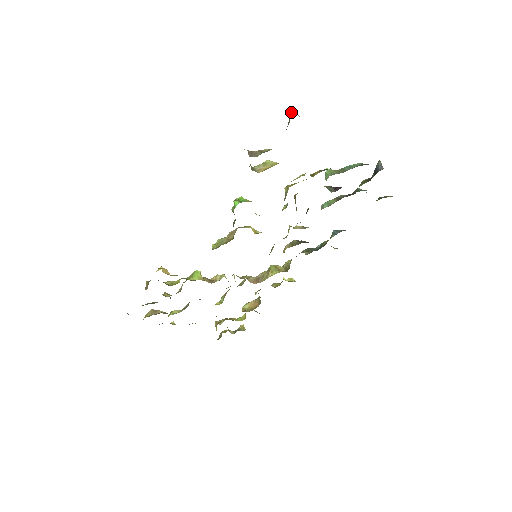
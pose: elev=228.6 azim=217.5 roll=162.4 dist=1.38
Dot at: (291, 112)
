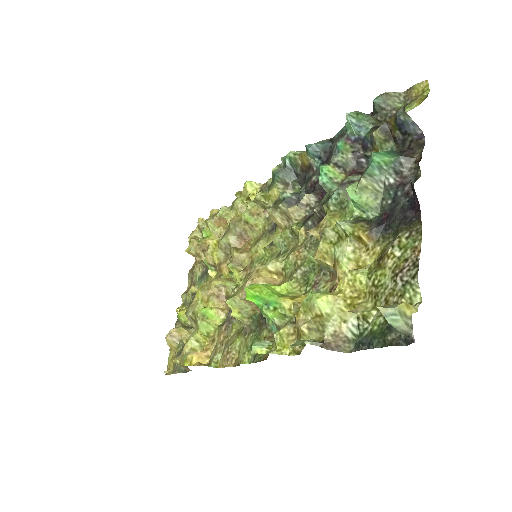
Dot at: (406, 333)
